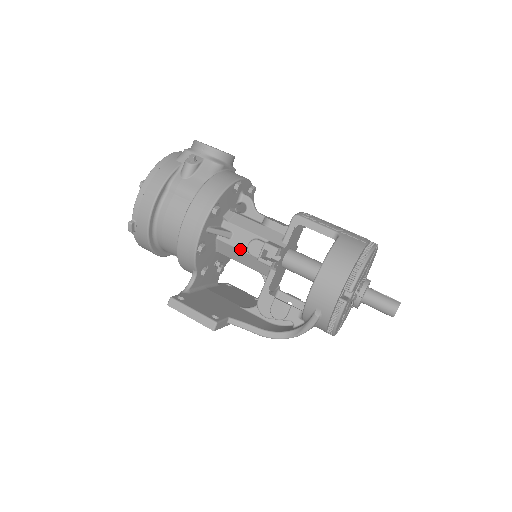
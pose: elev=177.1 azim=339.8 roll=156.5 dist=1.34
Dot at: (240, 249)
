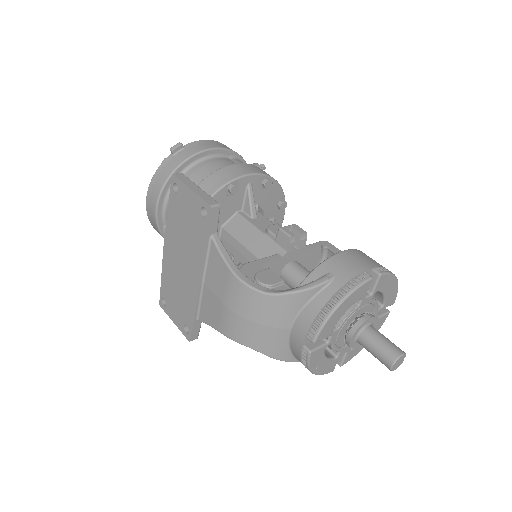
Dot at: (257, 227)
